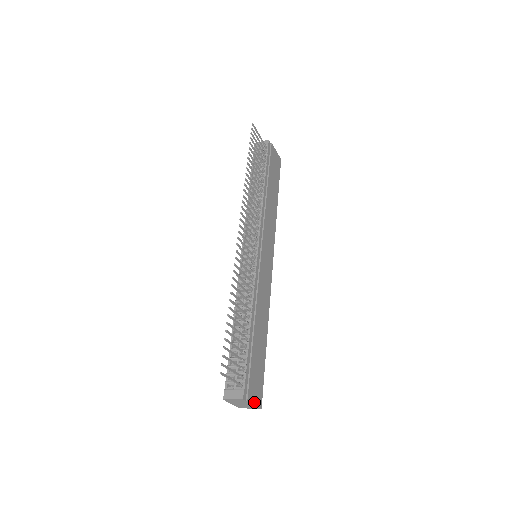
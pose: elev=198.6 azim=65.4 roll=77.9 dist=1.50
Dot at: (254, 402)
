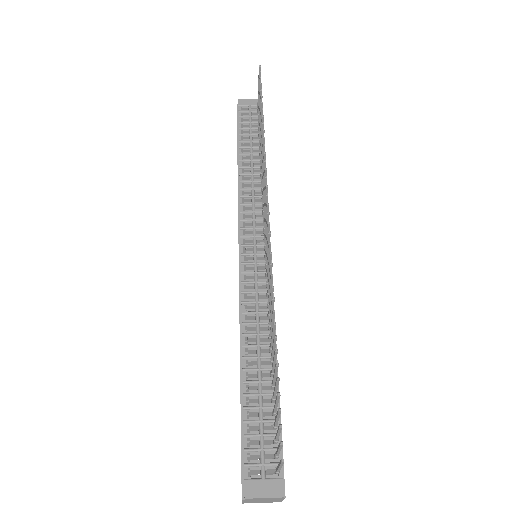
Dot at: occluded
